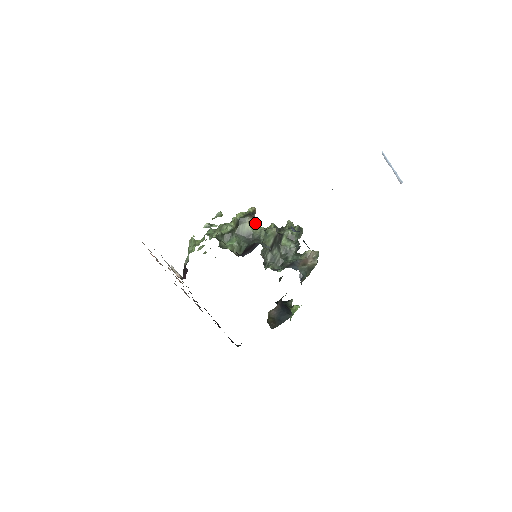
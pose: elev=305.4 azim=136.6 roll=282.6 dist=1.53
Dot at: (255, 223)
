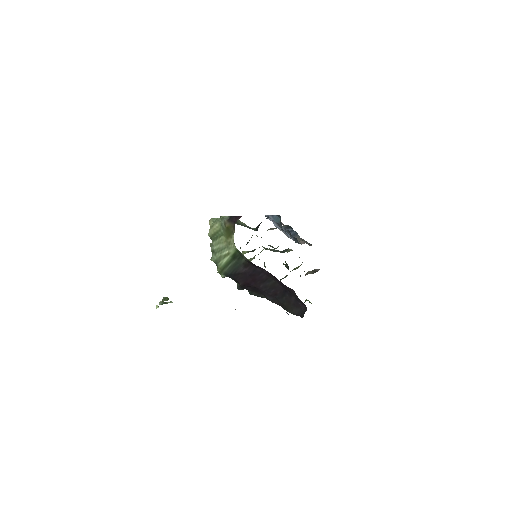
Dot at: occluded
